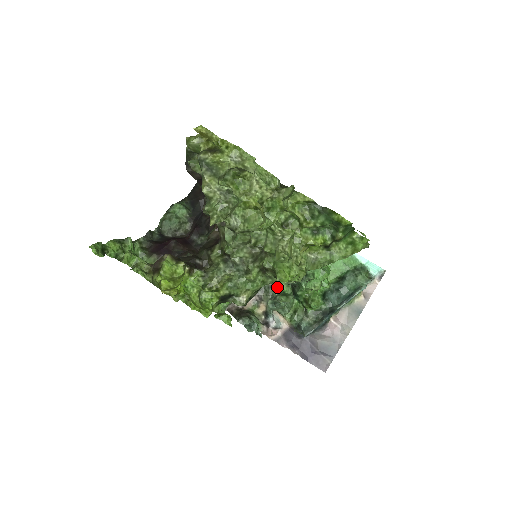
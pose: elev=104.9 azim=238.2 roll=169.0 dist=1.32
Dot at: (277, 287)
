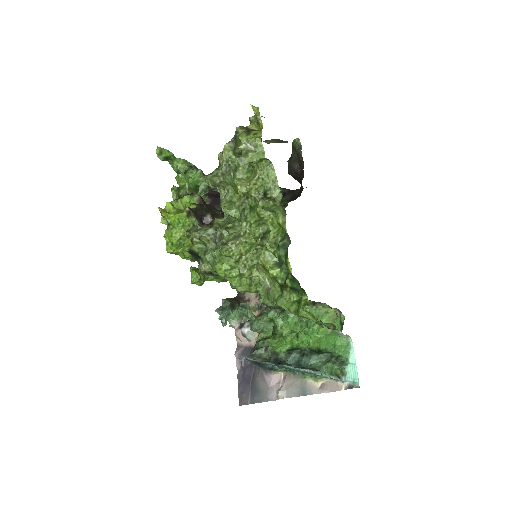
Dot at: occluded
